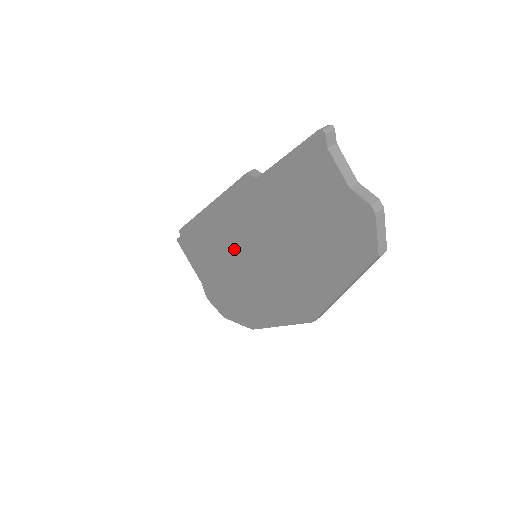
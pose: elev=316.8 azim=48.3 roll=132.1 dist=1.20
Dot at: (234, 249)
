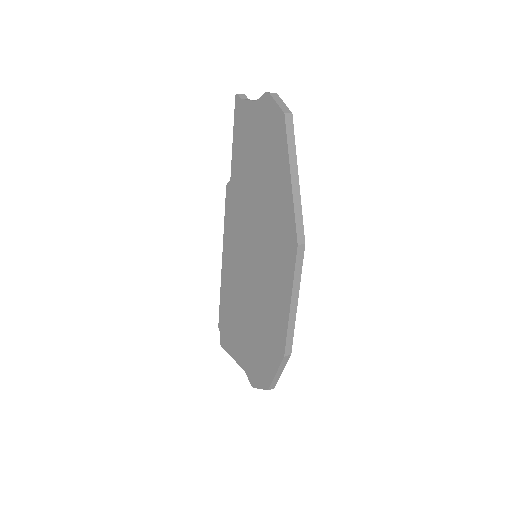
Dot at: (243, 271)
